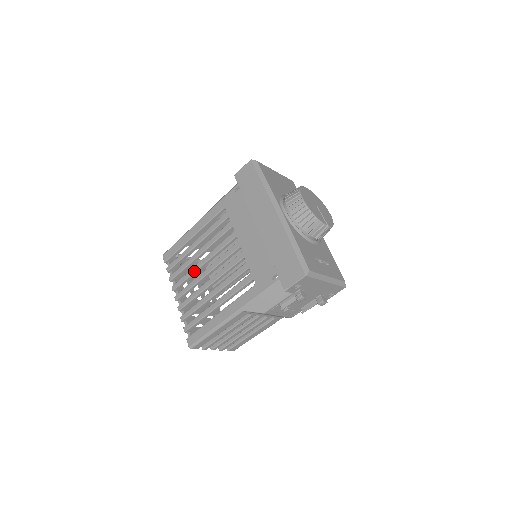
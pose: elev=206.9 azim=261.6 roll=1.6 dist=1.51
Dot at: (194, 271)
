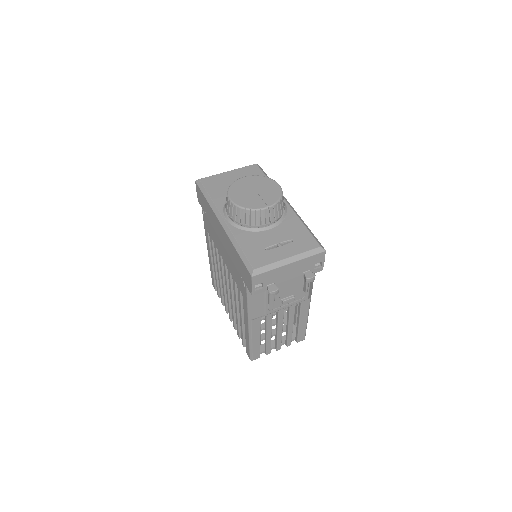
Dot at: (224, 293)
